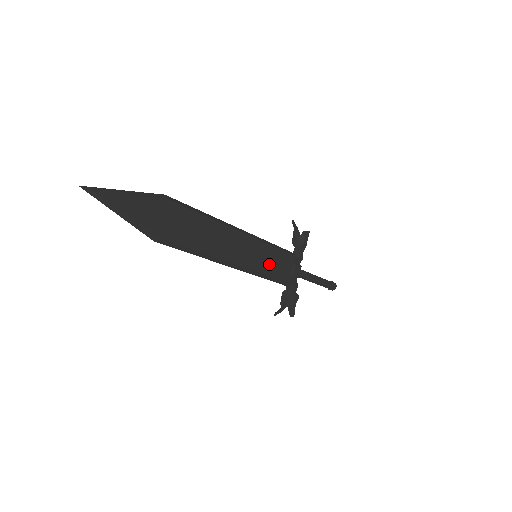
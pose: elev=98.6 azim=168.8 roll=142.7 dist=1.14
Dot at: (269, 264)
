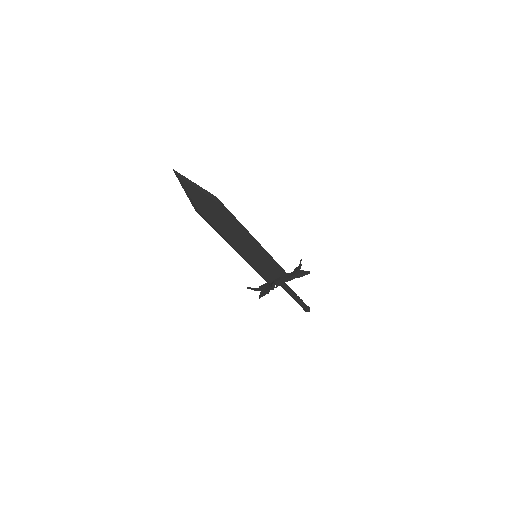
Dot at: (261, 265)
